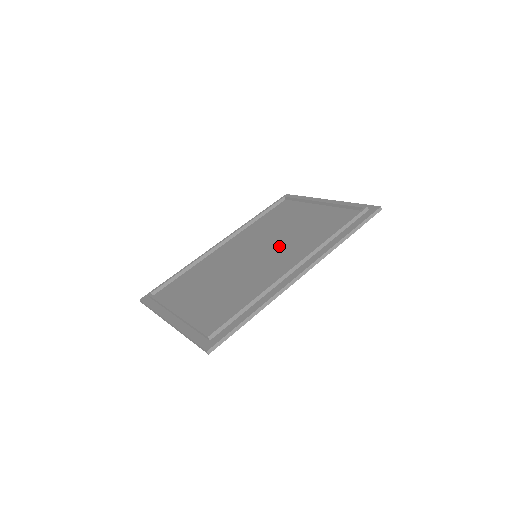
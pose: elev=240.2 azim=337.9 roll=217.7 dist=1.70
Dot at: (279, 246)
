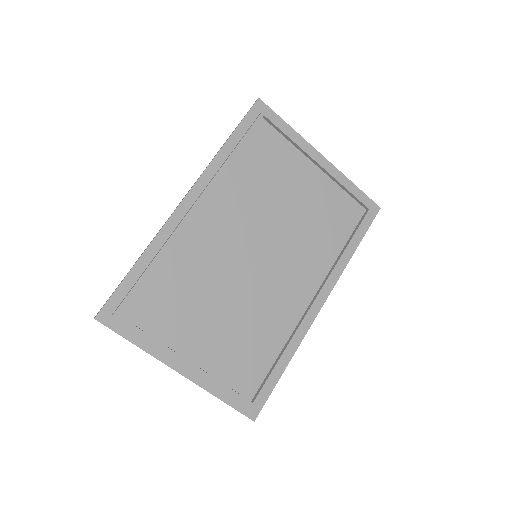
Dot at: (284, 247)
